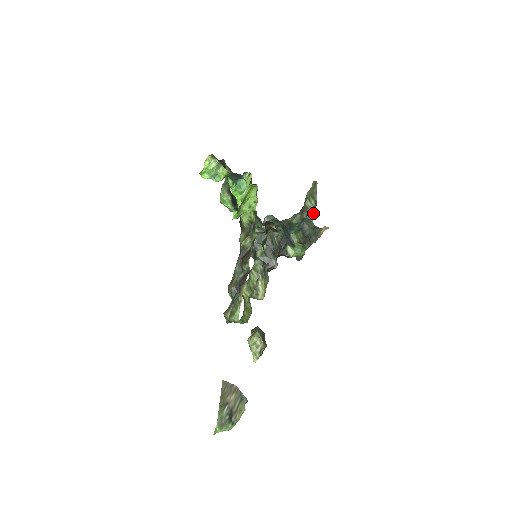
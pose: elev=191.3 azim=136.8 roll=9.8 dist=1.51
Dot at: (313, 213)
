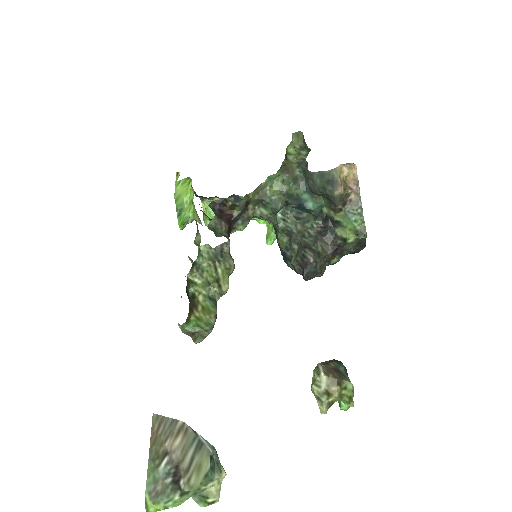
Dot at: (306, 162)
